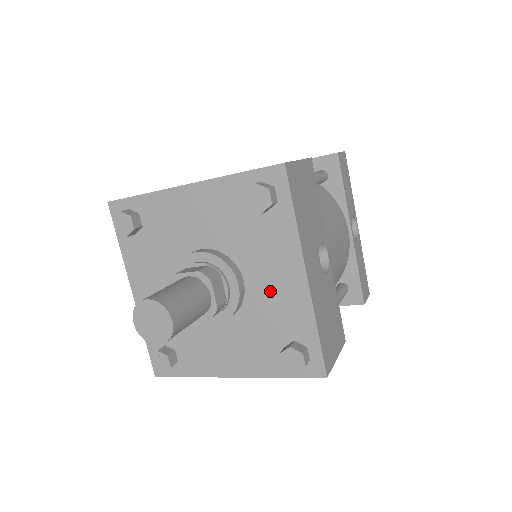
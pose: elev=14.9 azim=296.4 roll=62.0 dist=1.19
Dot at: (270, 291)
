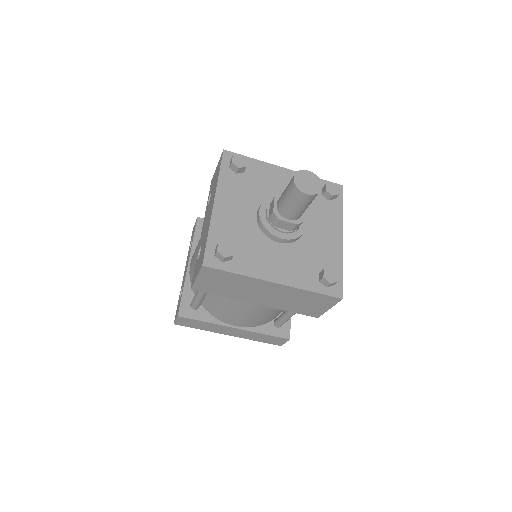
Dot at: (319, 238)
